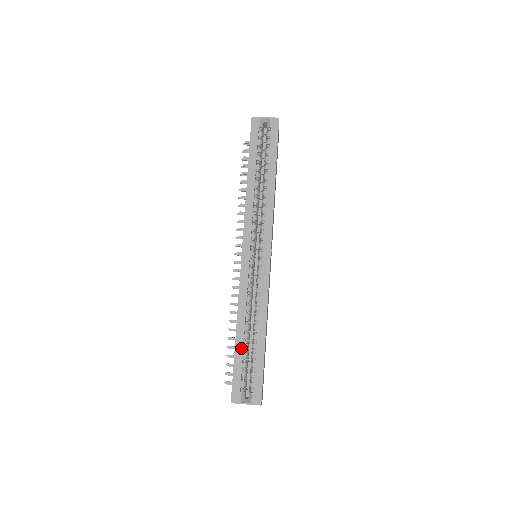
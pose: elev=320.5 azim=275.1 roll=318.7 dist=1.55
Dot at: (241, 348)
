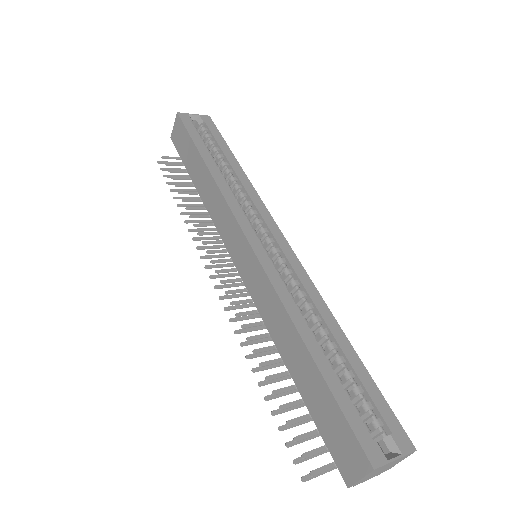
Dot at: (328, 366)
